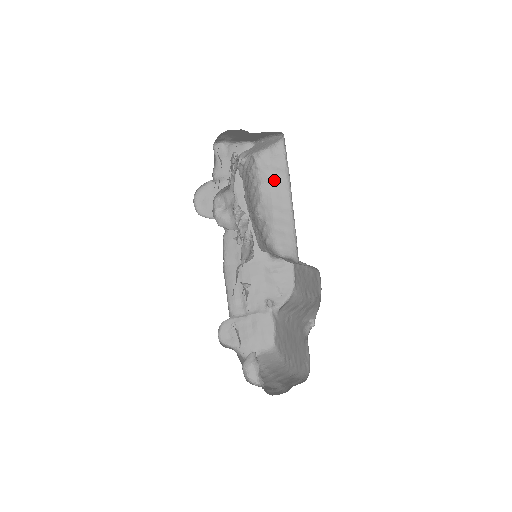
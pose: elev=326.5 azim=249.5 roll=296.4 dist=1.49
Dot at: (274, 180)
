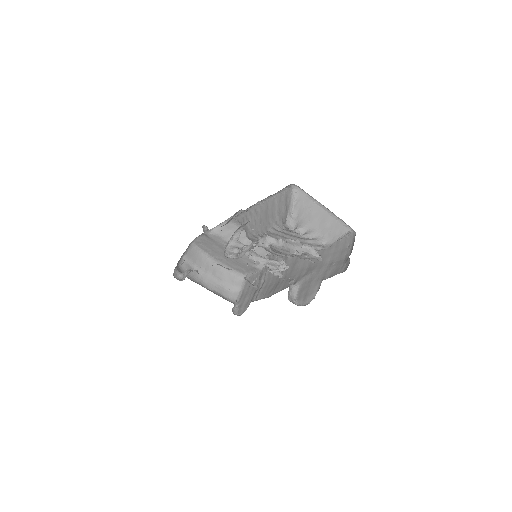
Dot at: occluded
